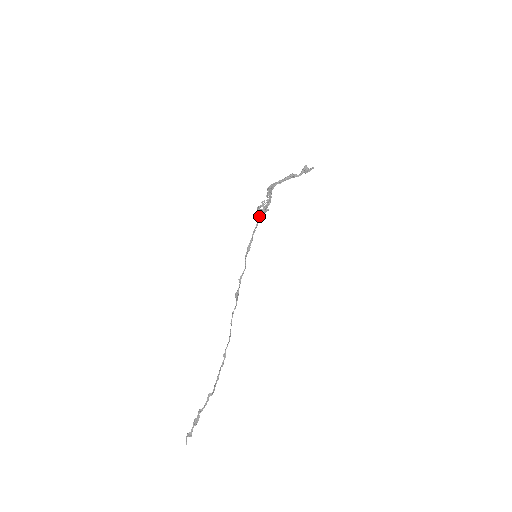
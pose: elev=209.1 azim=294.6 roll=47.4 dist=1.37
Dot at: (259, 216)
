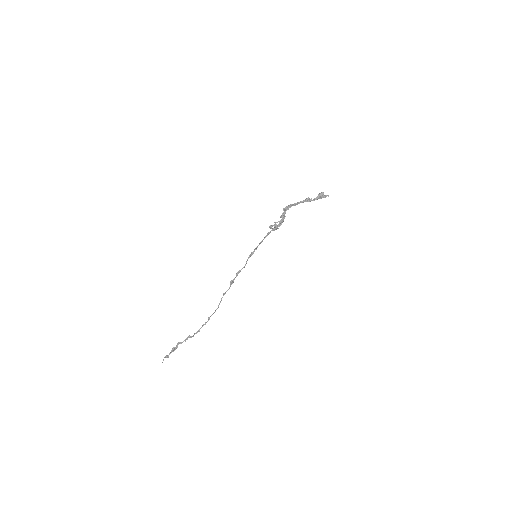
Dot at: (269, 232)
